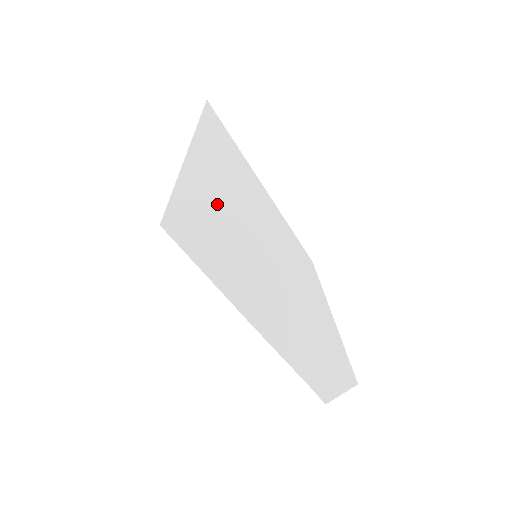
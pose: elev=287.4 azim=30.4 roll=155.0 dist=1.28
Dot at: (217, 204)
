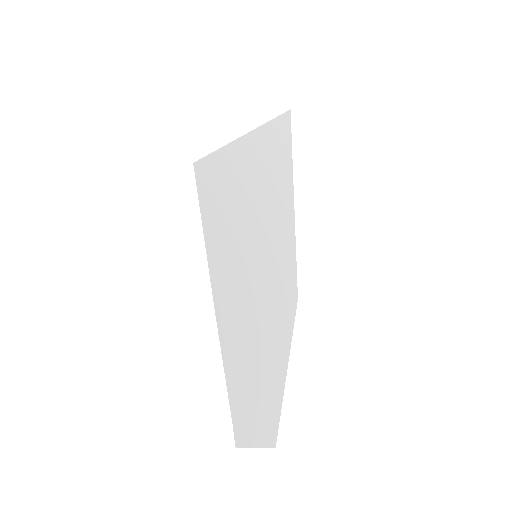
Dot at: (251, 188)
